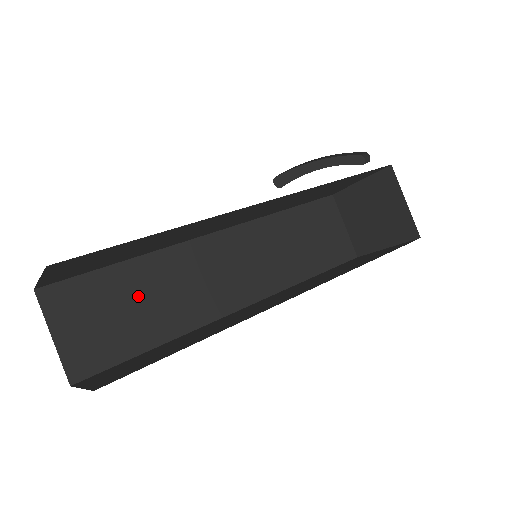
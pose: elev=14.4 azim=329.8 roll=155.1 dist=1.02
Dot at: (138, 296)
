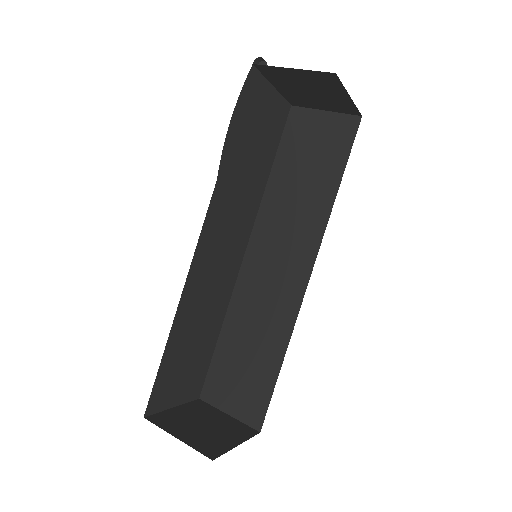
Dot at: (244, 347)
